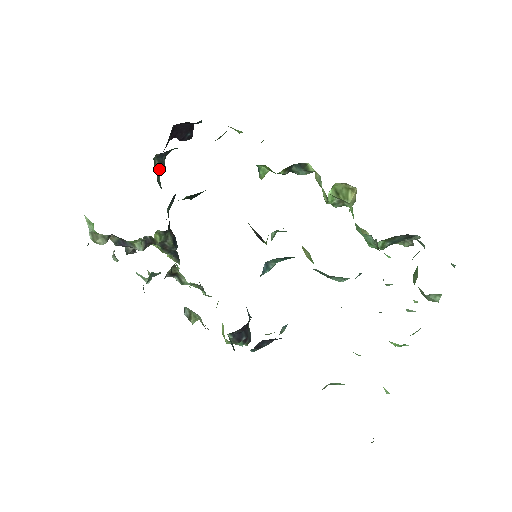
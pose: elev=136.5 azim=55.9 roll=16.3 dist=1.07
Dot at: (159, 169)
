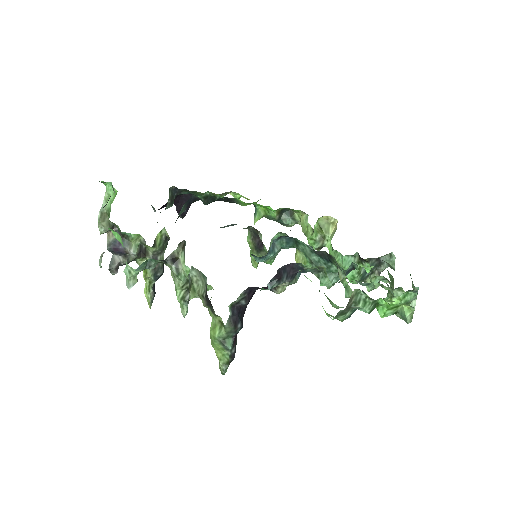
Dot at: (169, 200)
